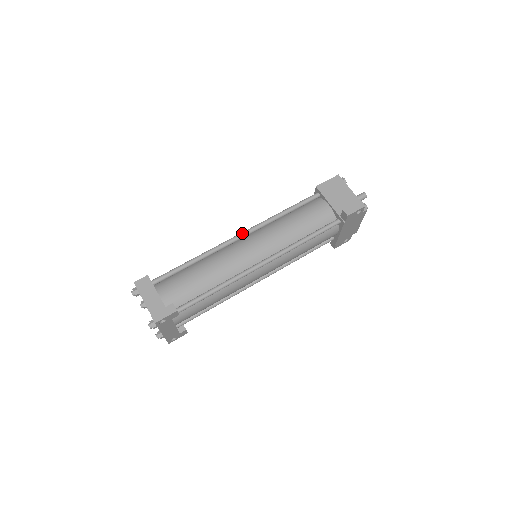
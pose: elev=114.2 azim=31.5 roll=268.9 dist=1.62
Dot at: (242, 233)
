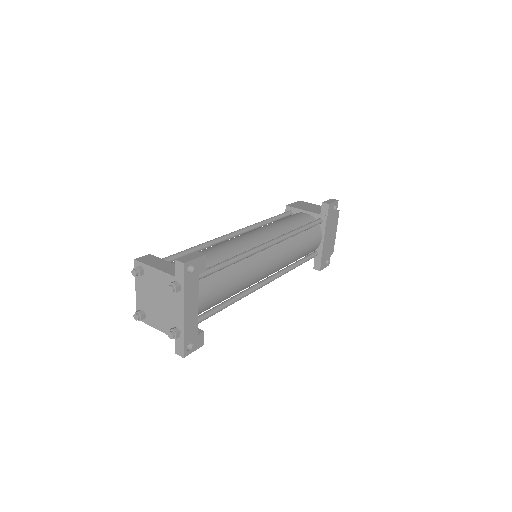
Dot at: (237, 230)
